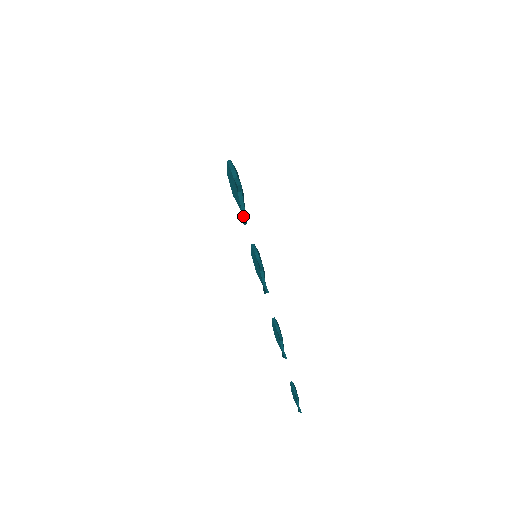
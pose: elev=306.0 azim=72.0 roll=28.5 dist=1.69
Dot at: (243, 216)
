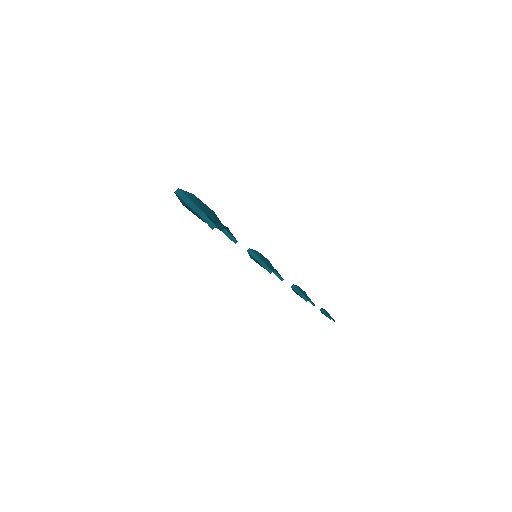
Dot at: (226, 235)
